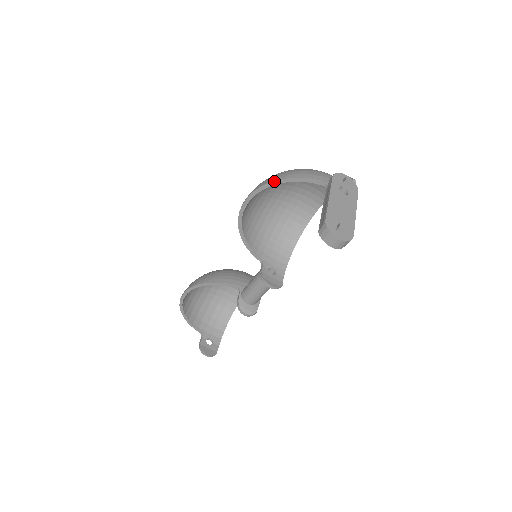
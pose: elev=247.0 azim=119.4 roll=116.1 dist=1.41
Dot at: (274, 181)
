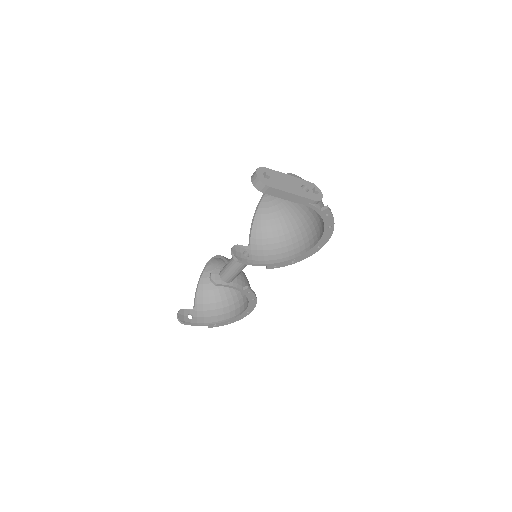
Dot at: occluded
